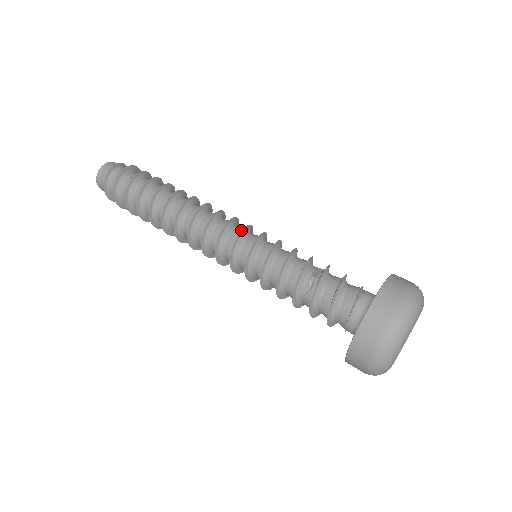
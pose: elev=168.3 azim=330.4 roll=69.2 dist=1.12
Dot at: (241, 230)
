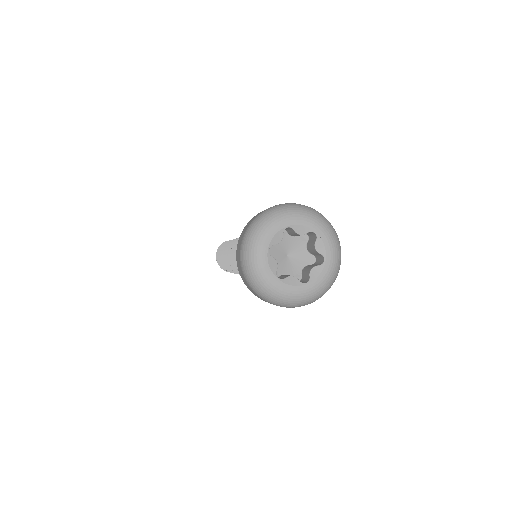
Dot at: occluded
